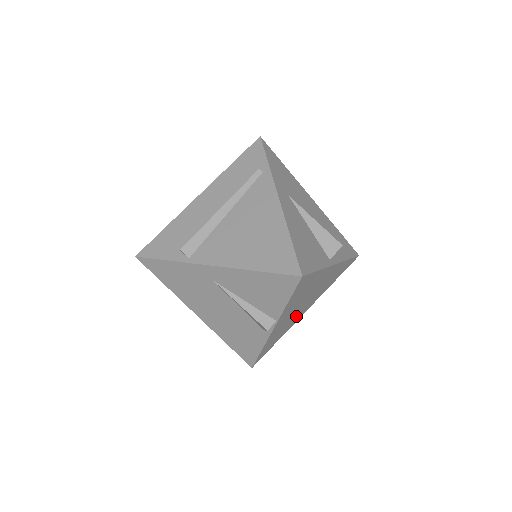
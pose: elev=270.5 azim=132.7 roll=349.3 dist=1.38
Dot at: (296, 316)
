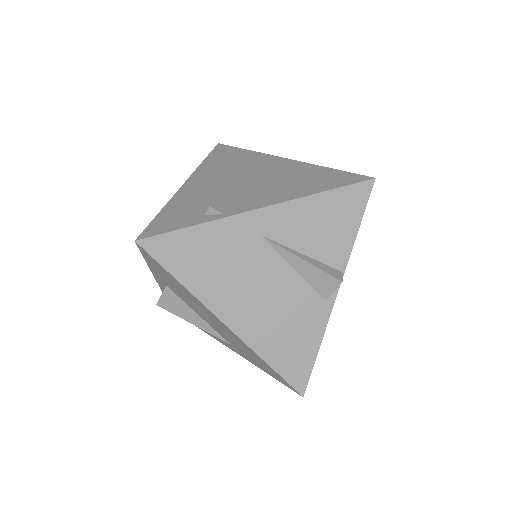
Dot at: occluded
